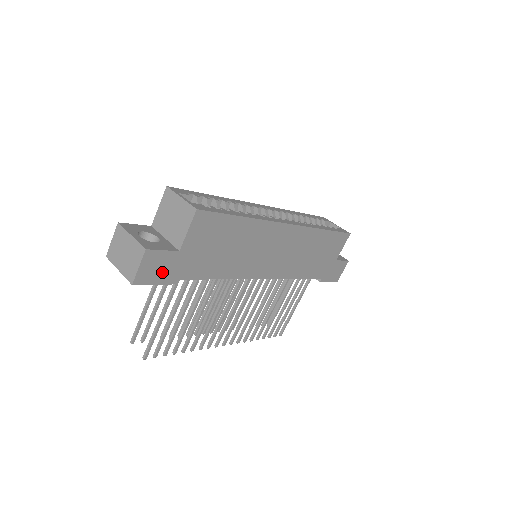
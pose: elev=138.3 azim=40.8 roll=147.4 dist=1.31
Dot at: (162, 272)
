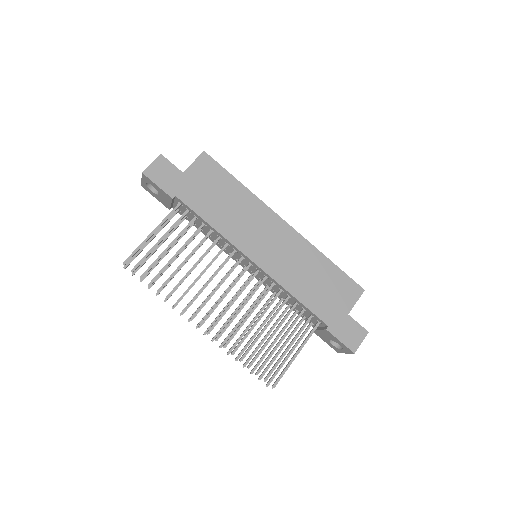
Dot at: (165, 180)
